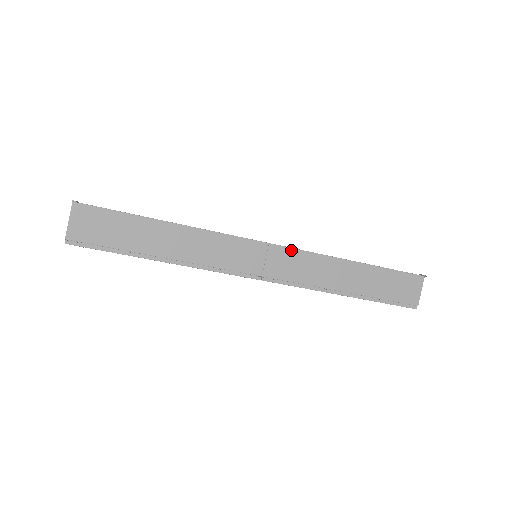
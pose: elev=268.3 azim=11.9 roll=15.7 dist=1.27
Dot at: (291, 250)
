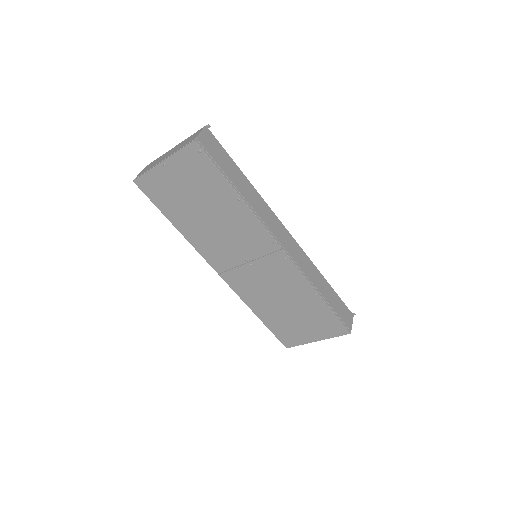
Dot at: (298, 245)
